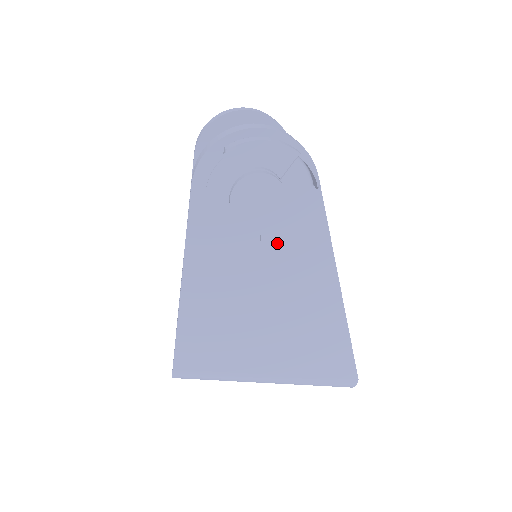
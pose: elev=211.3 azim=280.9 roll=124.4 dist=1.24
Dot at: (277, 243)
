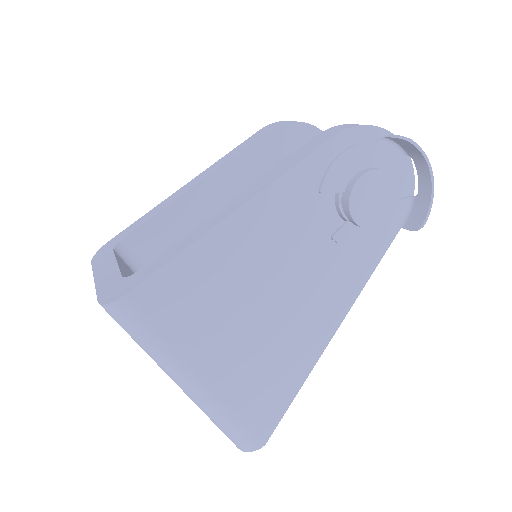
Dot at: (334, 250)
